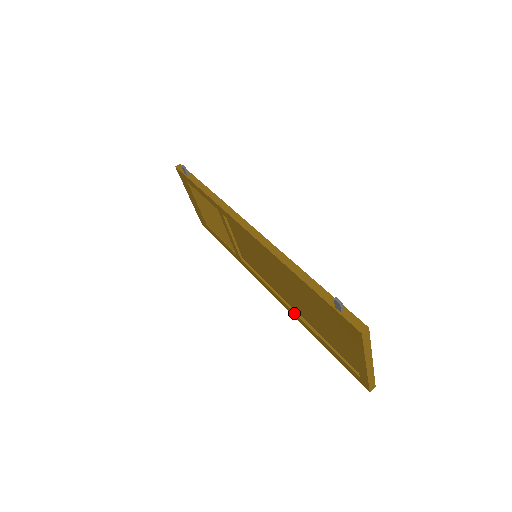
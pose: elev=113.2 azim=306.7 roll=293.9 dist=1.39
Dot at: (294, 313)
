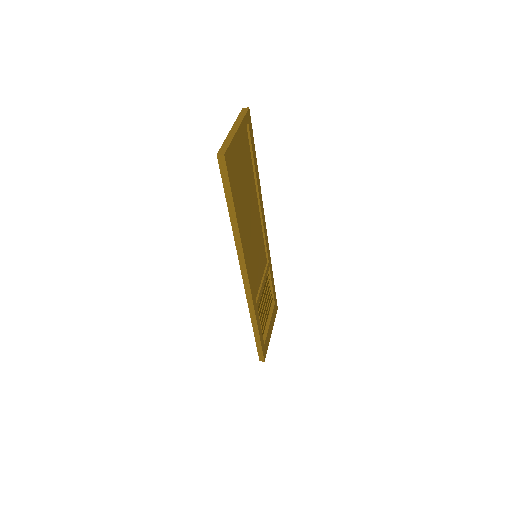
Dot at: occluded
